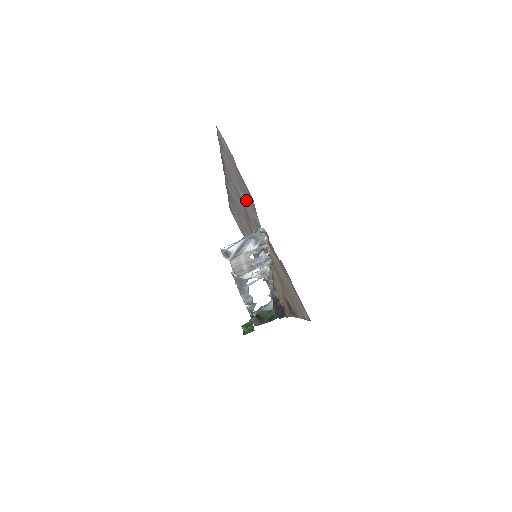
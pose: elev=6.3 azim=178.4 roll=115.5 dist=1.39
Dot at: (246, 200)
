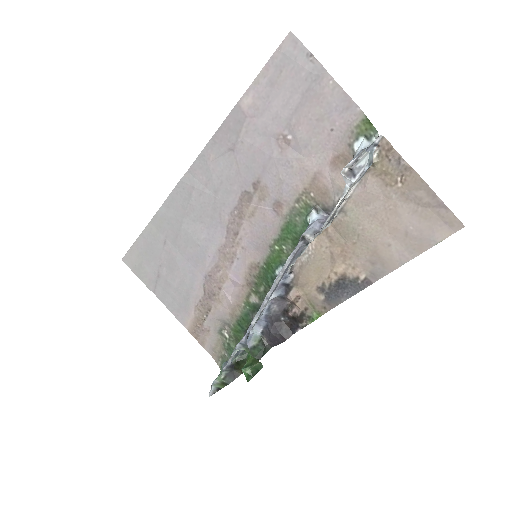
Dot at: (299, 143)
